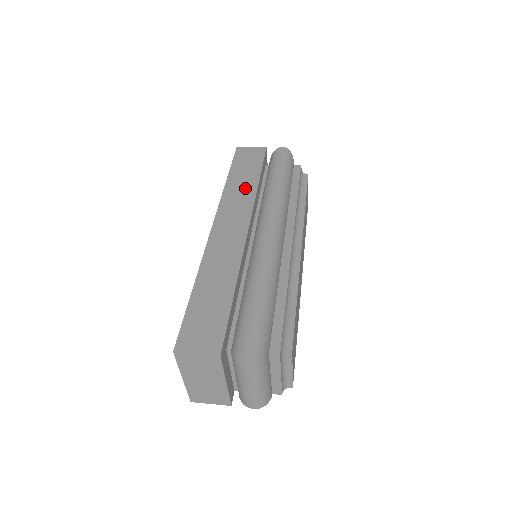
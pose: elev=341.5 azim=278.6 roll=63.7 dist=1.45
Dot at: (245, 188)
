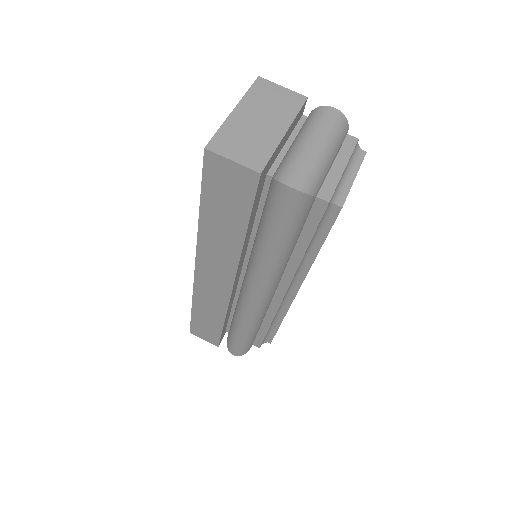
Dot at: (225, 243)
